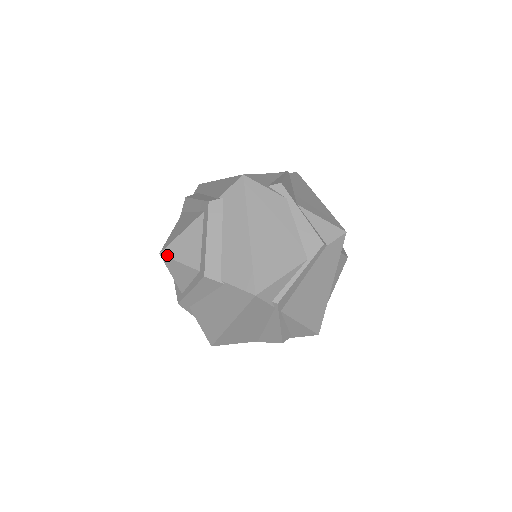
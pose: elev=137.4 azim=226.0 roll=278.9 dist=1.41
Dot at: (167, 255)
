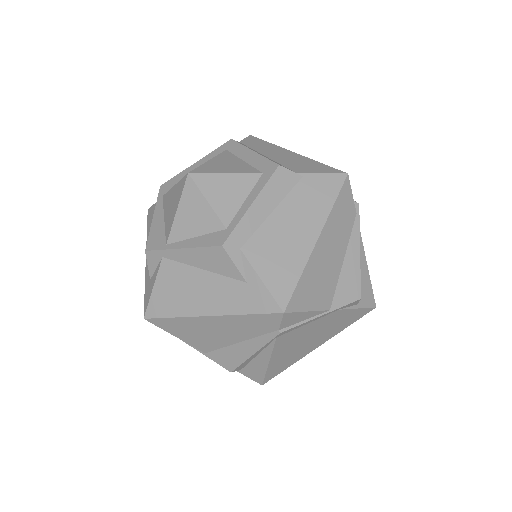
Dot at: (202, 172)
